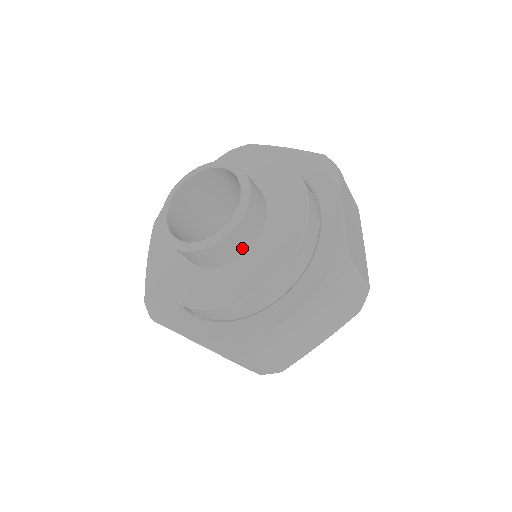
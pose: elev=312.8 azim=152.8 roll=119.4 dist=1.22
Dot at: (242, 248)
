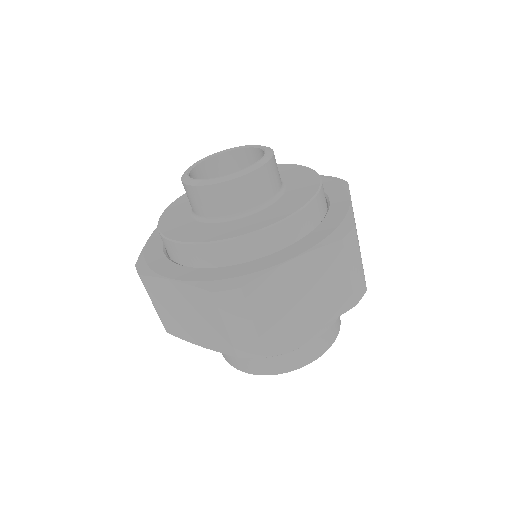
Dot at: (255, 199)
